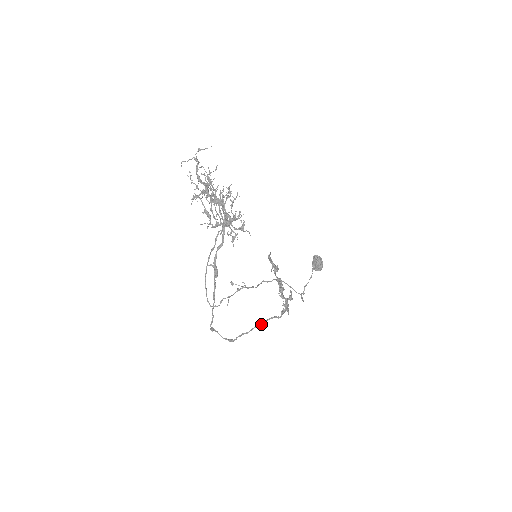
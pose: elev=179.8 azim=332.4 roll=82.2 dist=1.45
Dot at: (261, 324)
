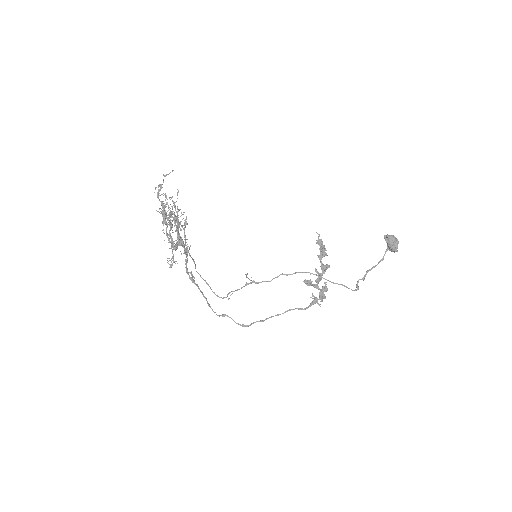
Dot at: (278, 315)
